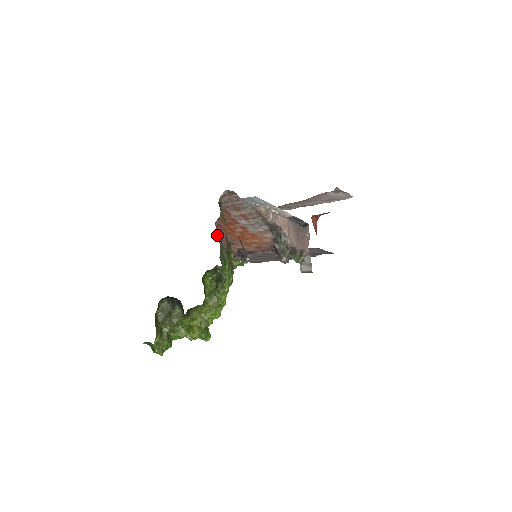
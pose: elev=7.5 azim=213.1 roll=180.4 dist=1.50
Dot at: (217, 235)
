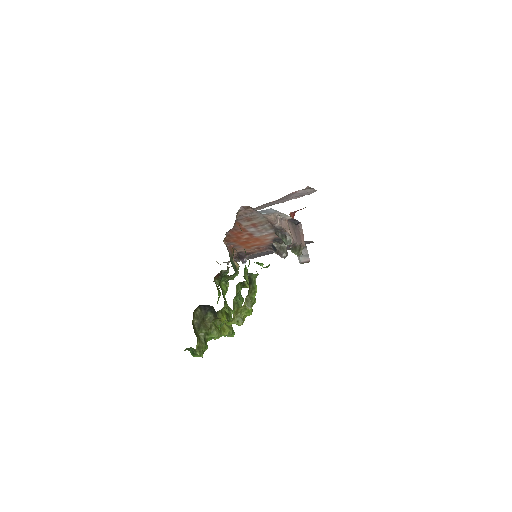
Dot at: occluded
